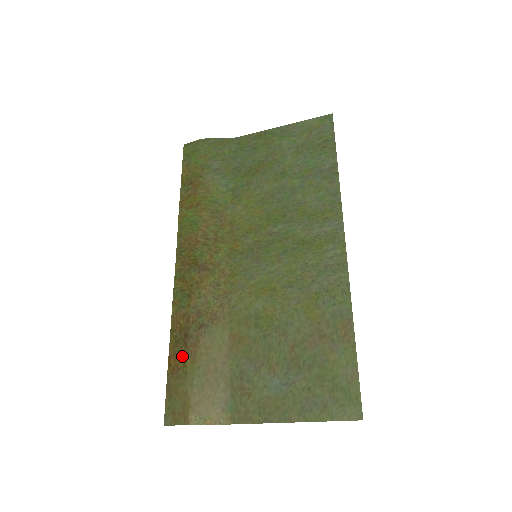
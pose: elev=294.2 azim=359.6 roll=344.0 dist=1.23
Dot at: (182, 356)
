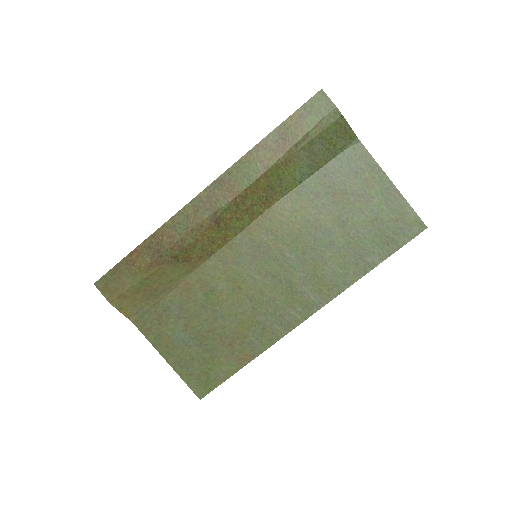
Dot at: (144, 260)
